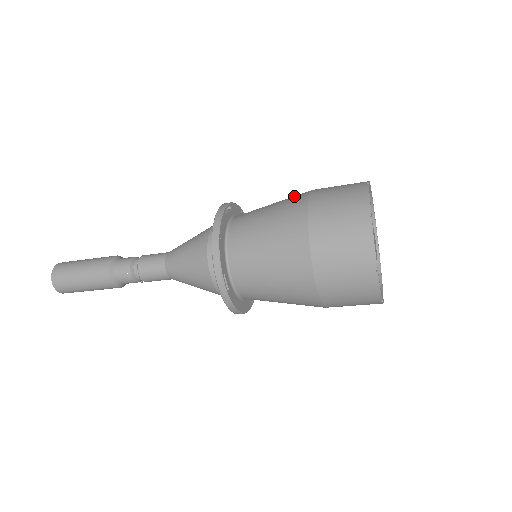
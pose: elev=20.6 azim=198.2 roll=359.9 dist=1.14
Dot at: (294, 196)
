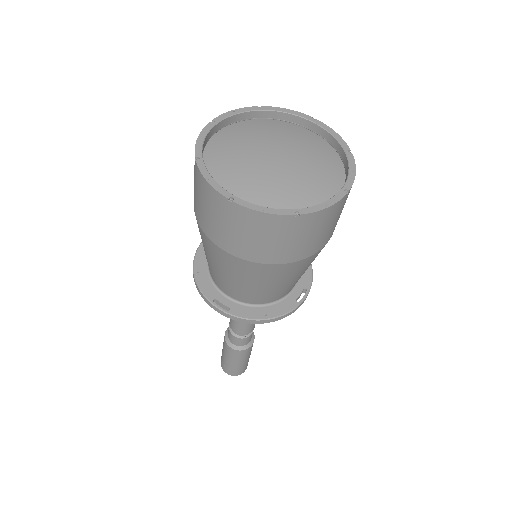
Dot at: occluded
